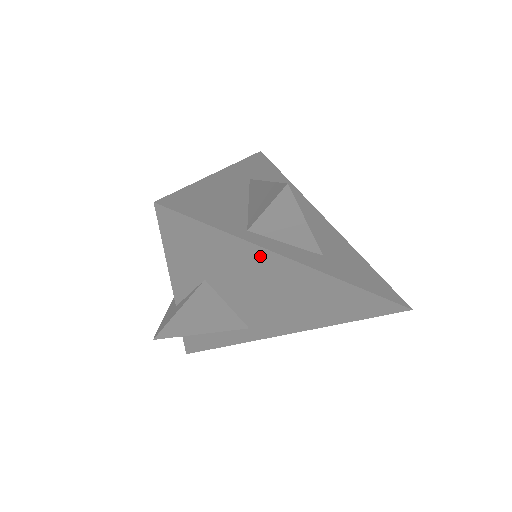
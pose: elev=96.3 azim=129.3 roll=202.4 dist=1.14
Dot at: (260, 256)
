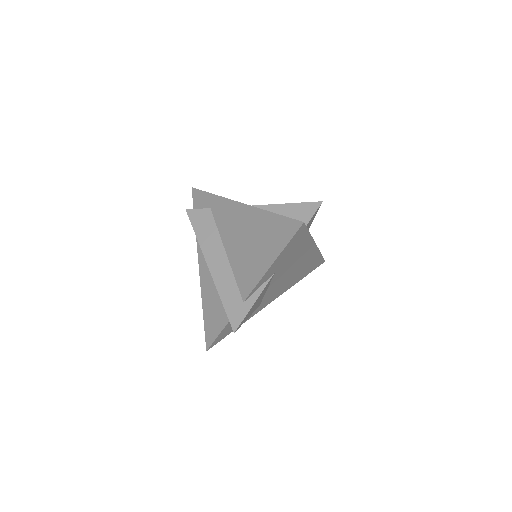
Dot at: (308, 246)
